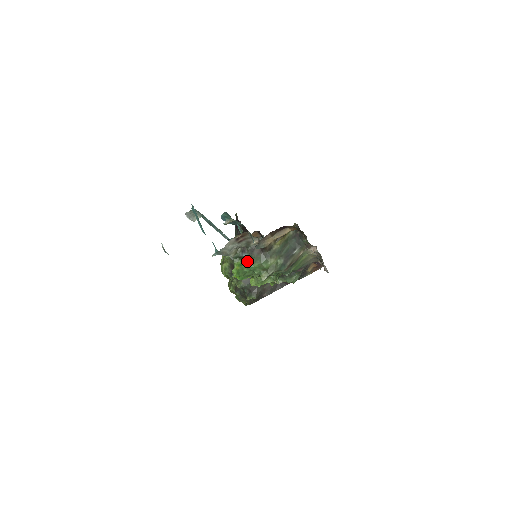
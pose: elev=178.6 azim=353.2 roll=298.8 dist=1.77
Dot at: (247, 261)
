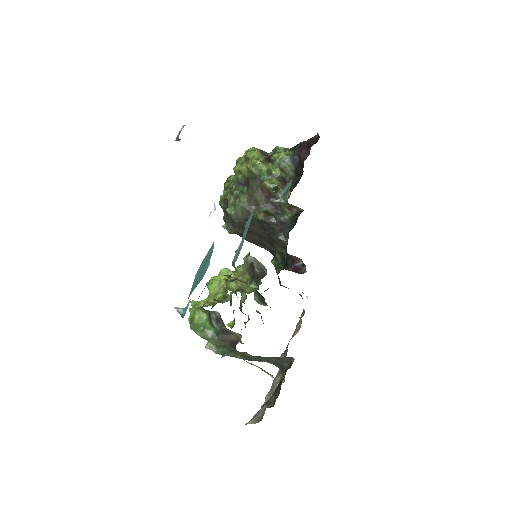
Dot at: (210, 330)
